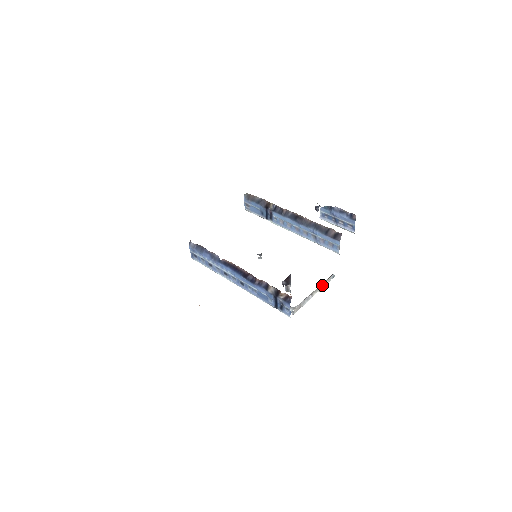
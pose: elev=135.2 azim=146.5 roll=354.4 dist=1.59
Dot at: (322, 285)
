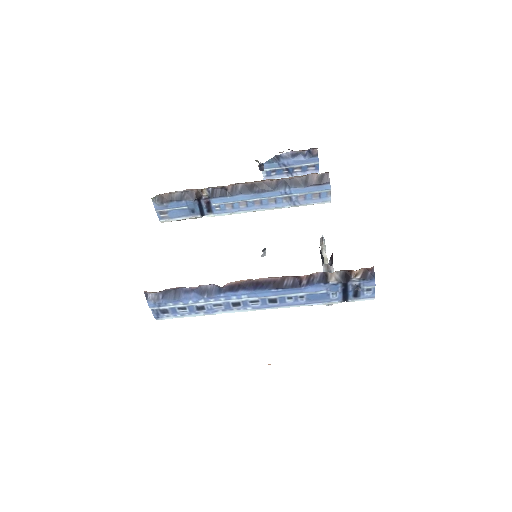
Dot at: (324, 254)
